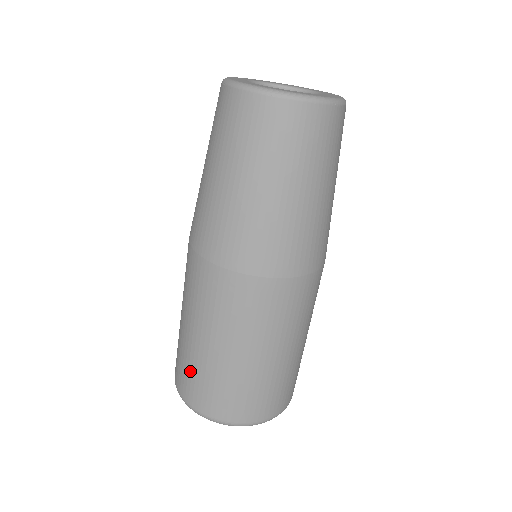
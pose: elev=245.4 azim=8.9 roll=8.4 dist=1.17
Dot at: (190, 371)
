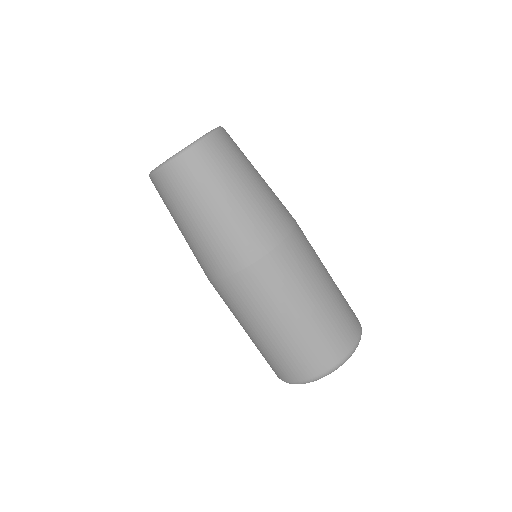
Dot at: (274, 358)
